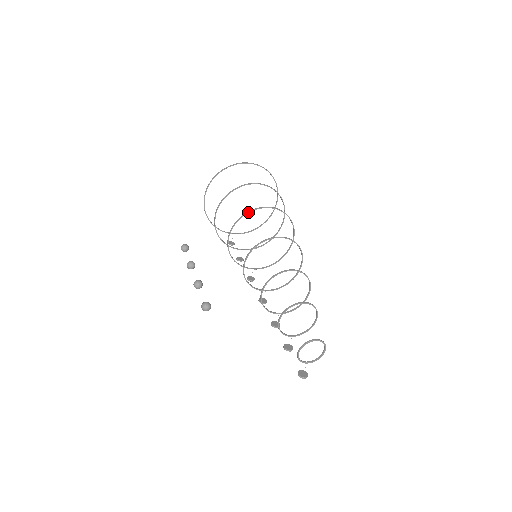
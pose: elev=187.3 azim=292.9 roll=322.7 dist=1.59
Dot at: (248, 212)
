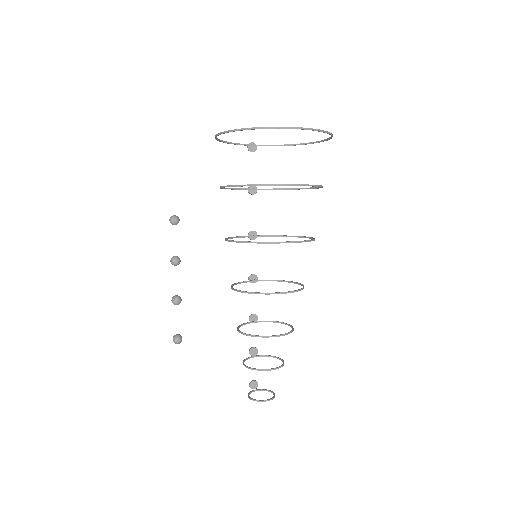
Dot at: occluded
